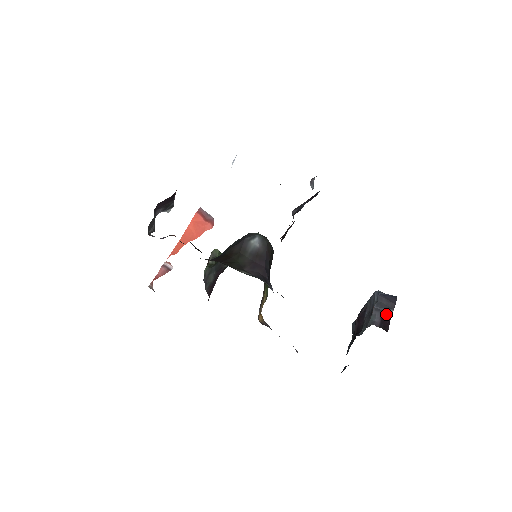
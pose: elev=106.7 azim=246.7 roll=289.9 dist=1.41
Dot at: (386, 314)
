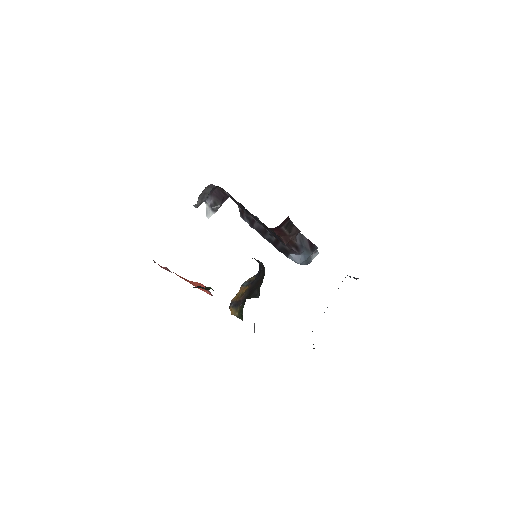
Dot at: (353, 277)
